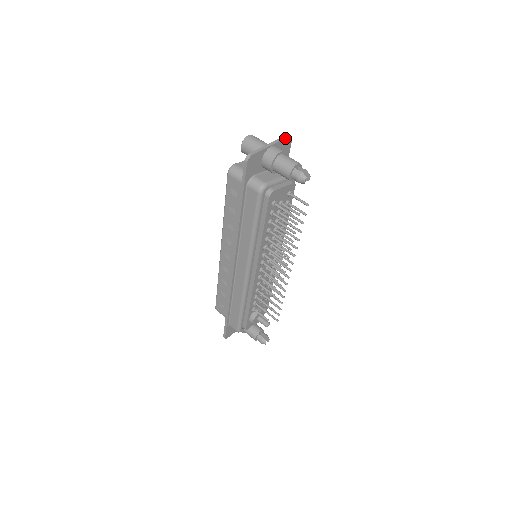
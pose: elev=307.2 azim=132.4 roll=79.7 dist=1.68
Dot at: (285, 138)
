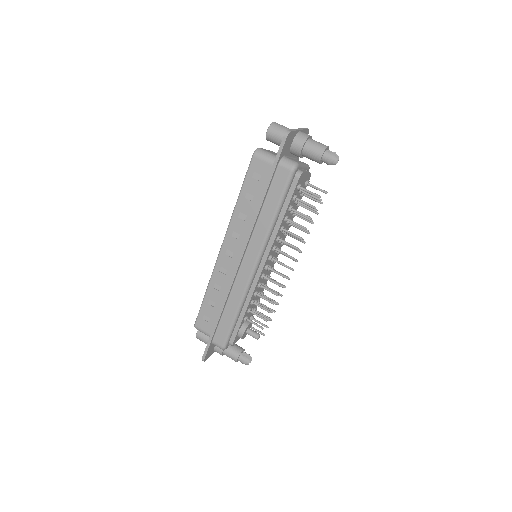
Dot at: (306, 129)
